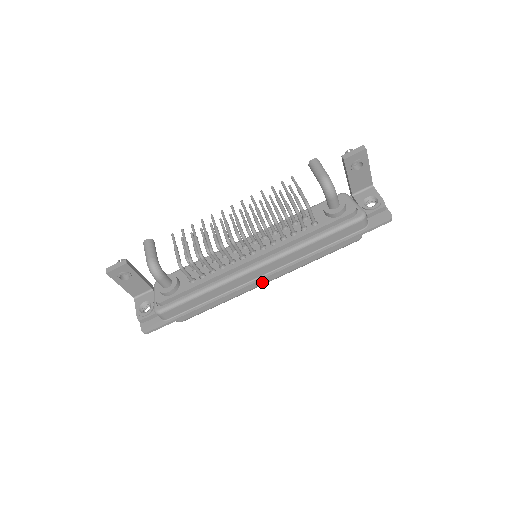
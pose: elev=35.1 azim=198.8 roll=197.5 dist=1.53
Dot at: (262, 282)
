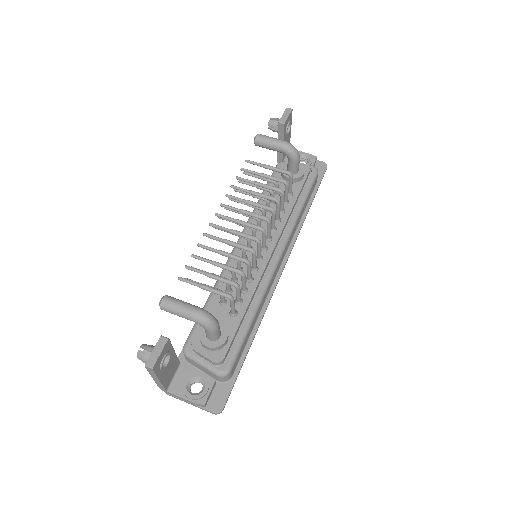
Dot at: occluded
